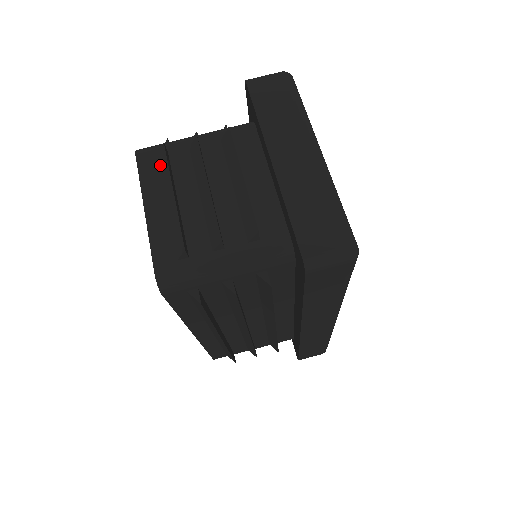
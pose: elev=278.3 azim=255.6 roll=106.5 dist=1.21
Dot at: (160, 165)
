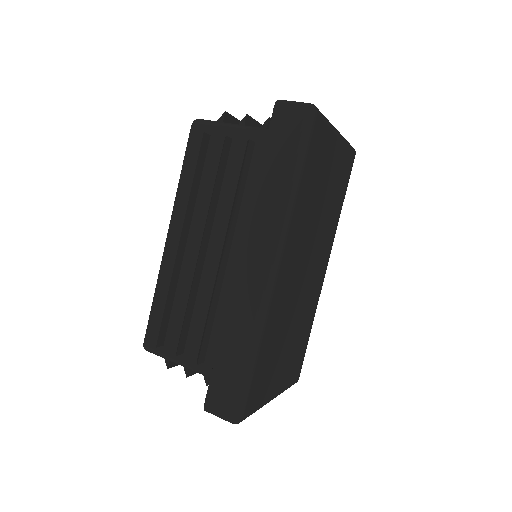
Dot at: occluded
